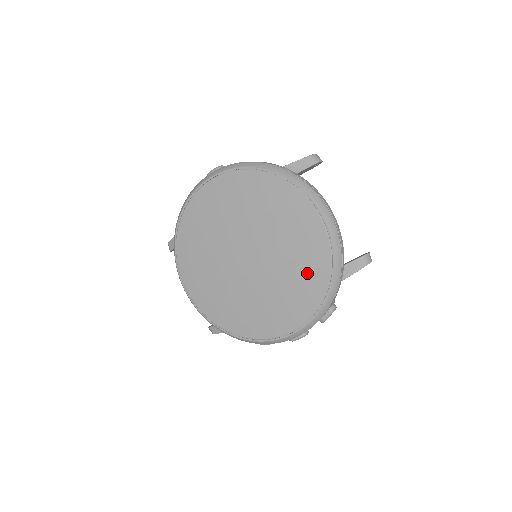
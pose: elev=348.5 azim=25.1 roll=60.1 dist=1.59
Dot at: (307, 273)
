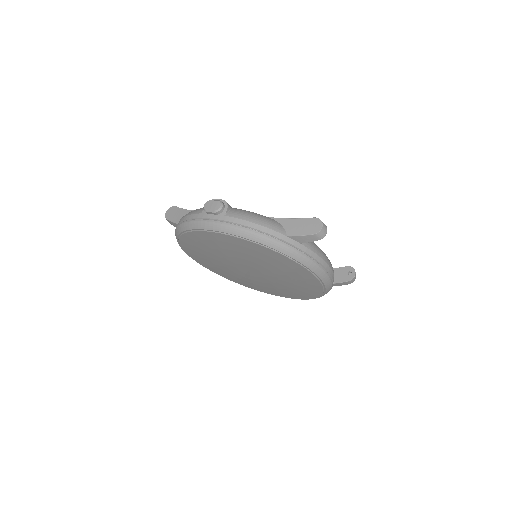
Dot at: (301, 290)
